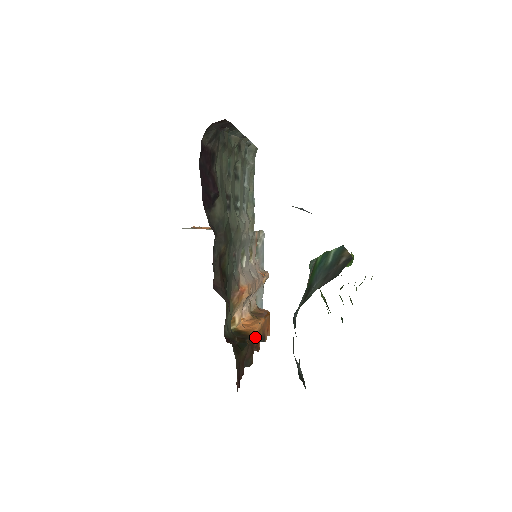
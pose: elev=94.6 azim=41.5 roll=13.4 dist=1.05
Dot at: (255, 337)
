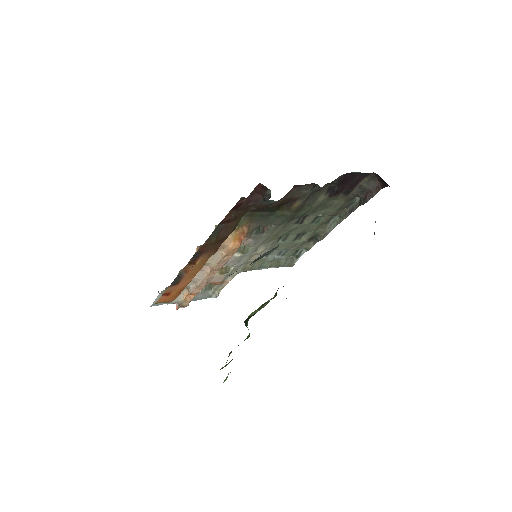
Dot at: occluded
